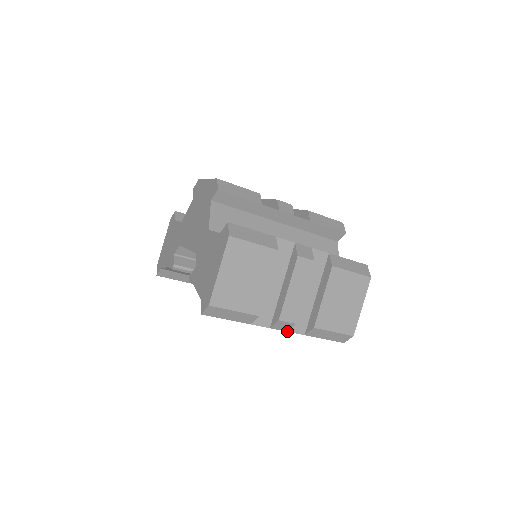
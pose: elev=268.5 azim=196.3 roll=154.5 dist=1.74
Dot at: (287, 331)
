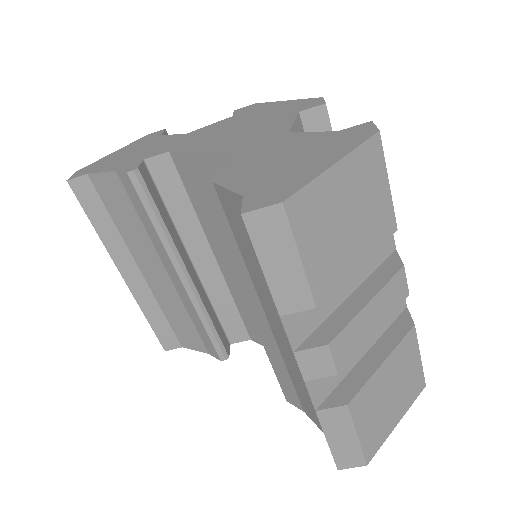
Dot at: (305, 381)
